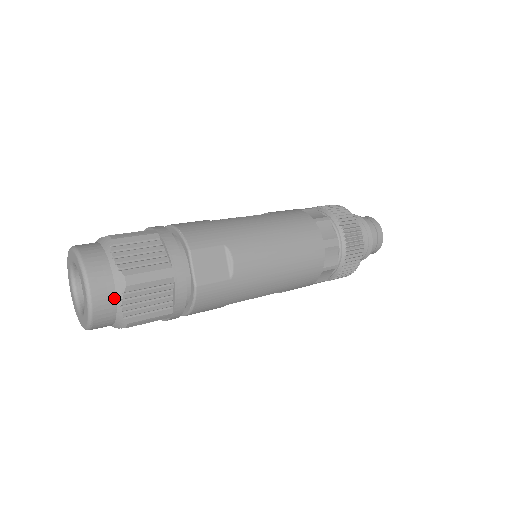
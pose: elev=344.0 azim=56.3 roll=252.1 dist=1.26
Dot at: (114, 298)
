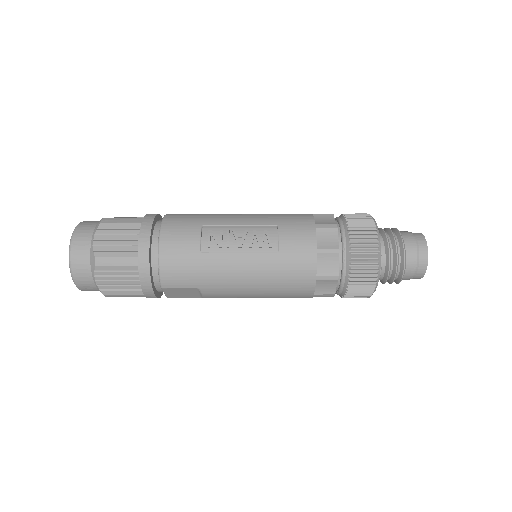
Dot at: occluded
